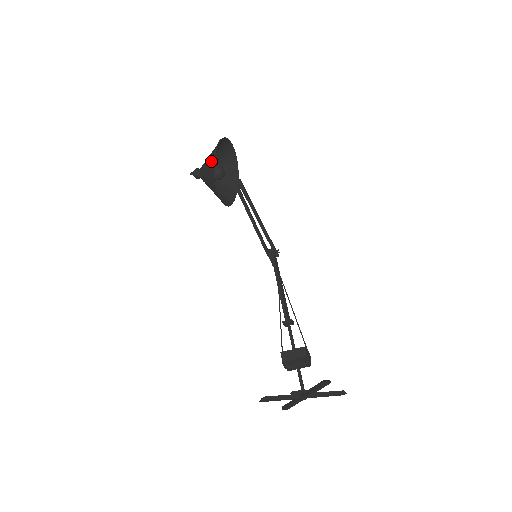
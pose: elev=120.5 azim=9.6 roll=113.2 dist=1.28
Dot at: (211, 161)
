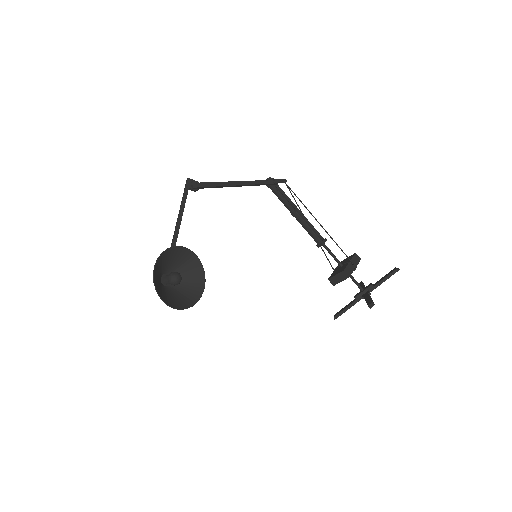
Dot at: (164, 299)
